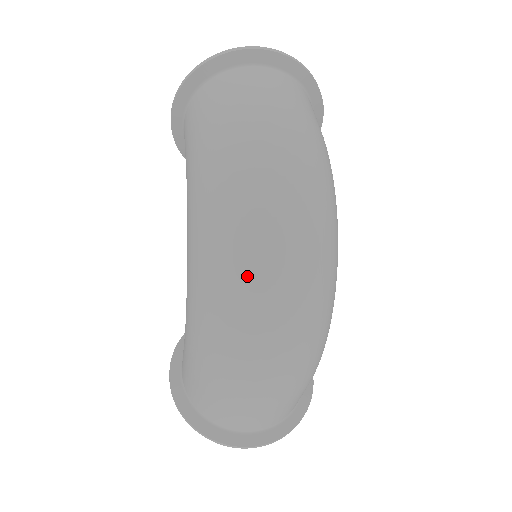
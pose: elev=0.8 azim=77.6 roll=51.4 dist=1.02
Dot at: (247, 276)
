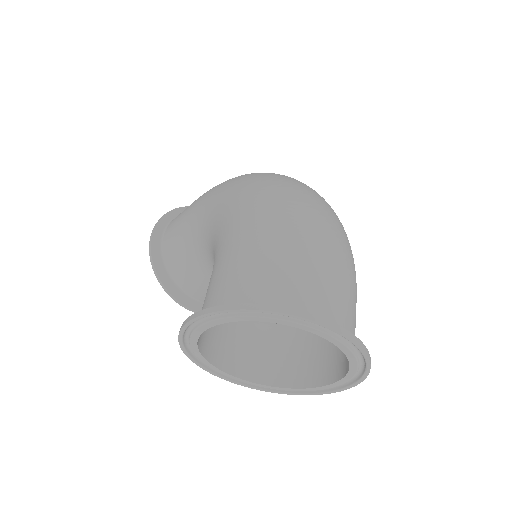
Dot at: (286, 176)
